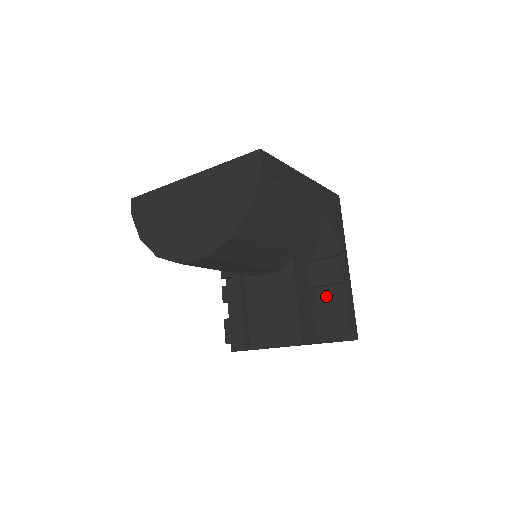
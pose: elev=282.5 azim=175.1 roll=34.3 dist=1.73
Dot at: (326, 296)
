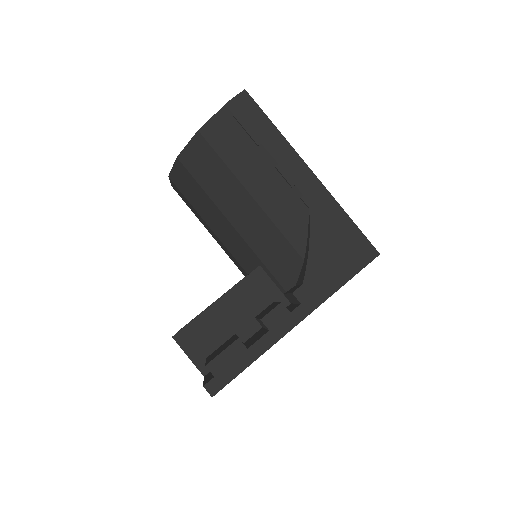
Dot at: (254, 337)
